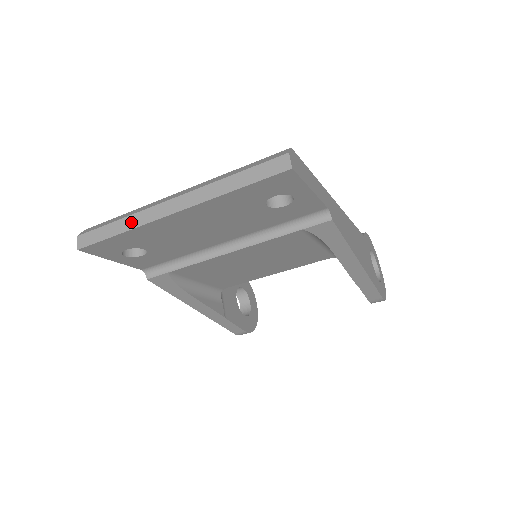
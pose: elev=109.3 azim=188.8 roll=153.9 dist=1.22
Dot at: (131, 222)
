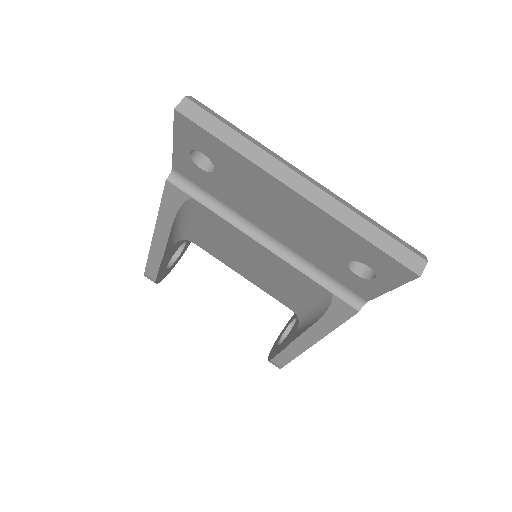
Dot at: (252, 151)
